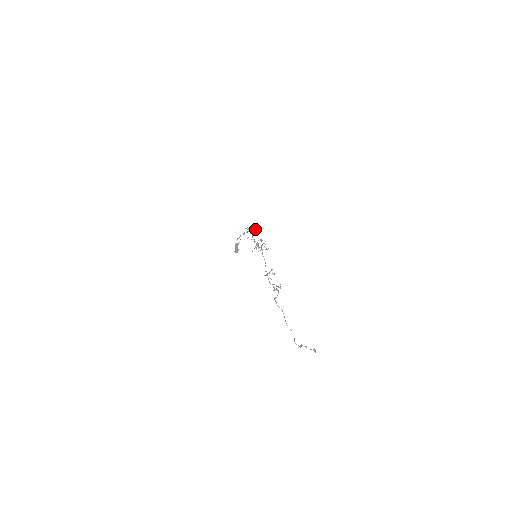
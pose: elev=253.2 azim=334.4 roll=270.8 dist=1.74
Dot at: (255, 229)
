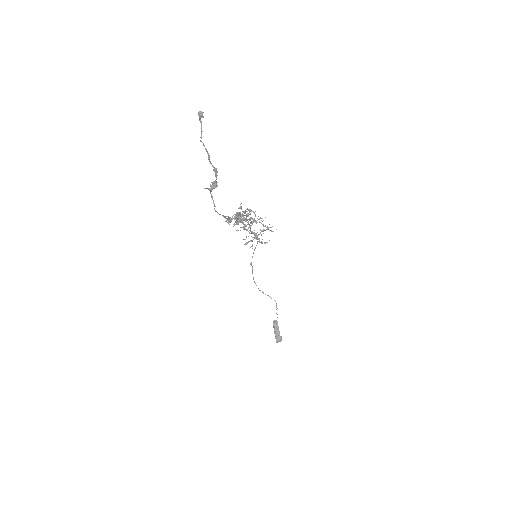
Dot at: (261, 230)
